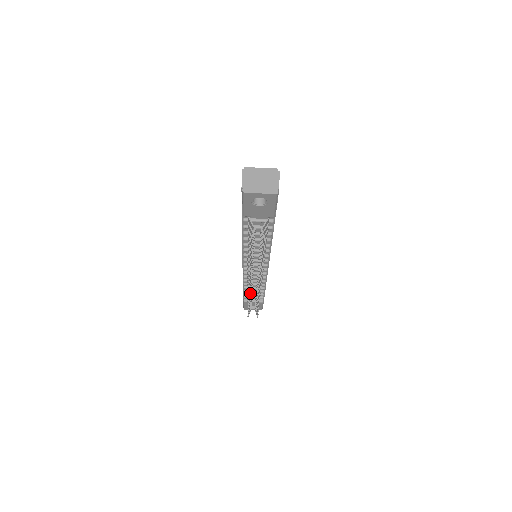
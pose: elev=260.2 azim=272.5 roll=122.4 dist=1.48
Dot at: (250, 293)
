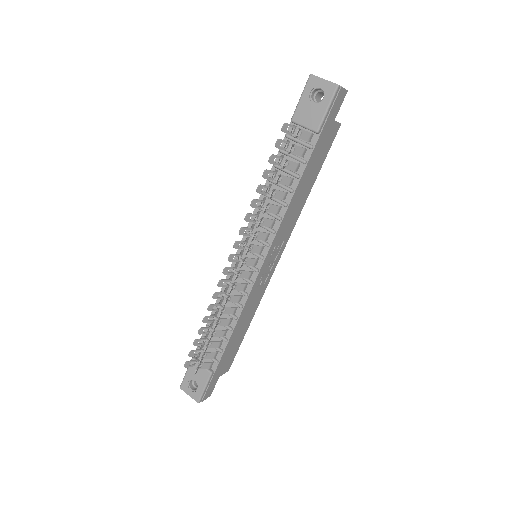
Dot at: (220, 292)
